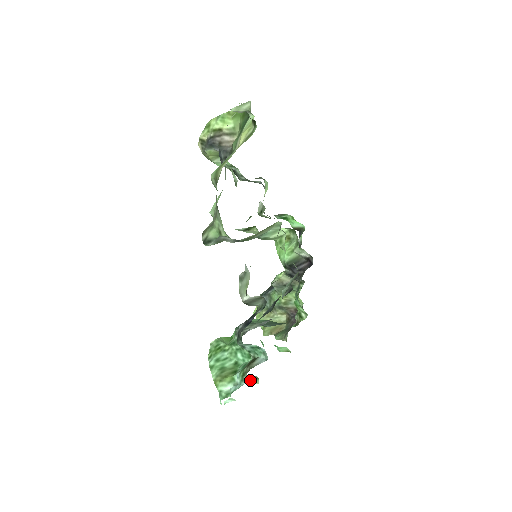
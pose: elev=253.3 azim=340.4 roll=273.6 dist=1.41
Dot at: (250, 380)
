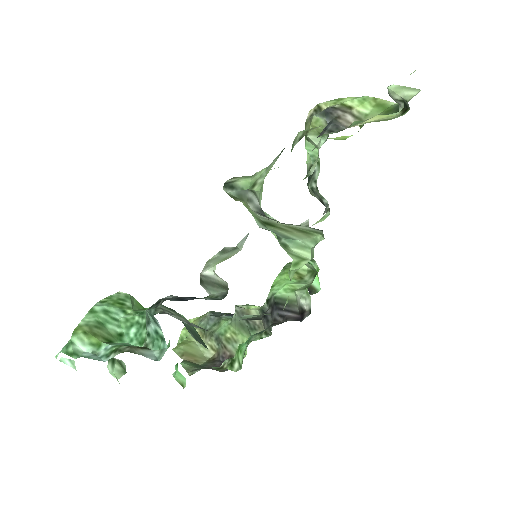
Dot at: (115, 366)
